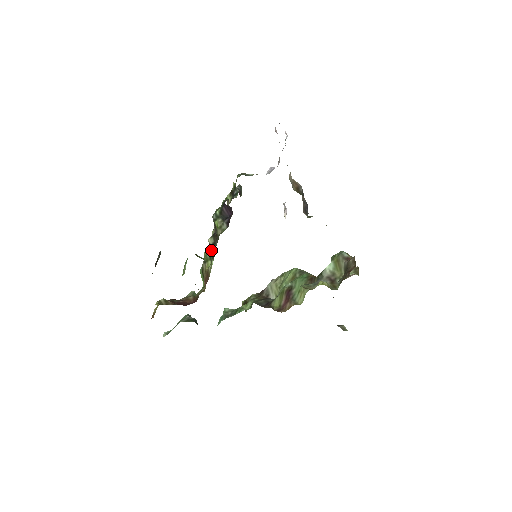
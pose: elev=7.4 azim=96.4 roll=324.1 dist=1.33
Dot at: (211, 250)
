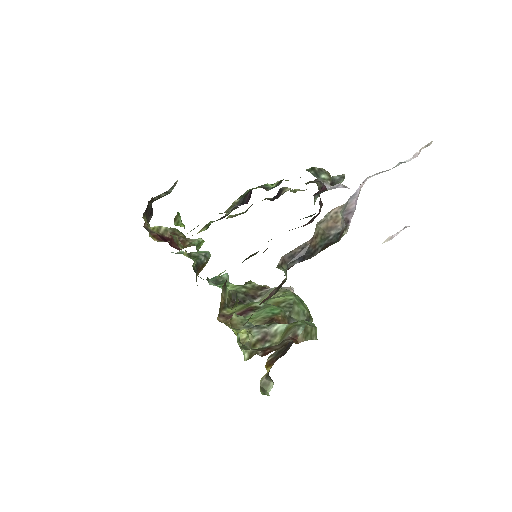
Dot at: occluded
